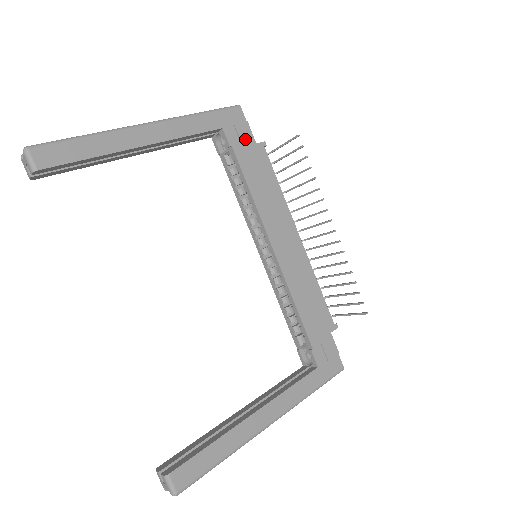
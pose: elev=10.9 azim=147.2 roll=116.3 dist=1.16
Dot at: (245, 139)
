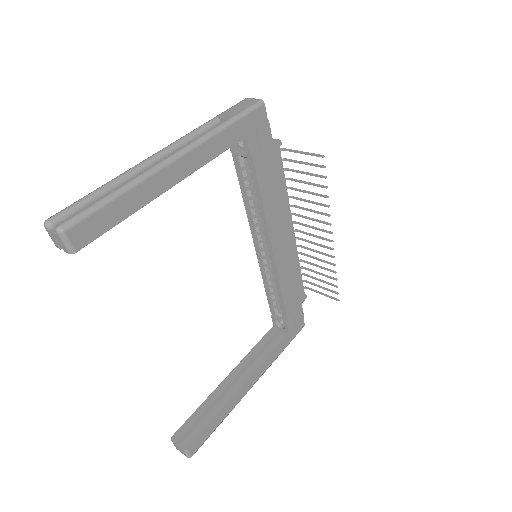
Dot at: (265, 144)
